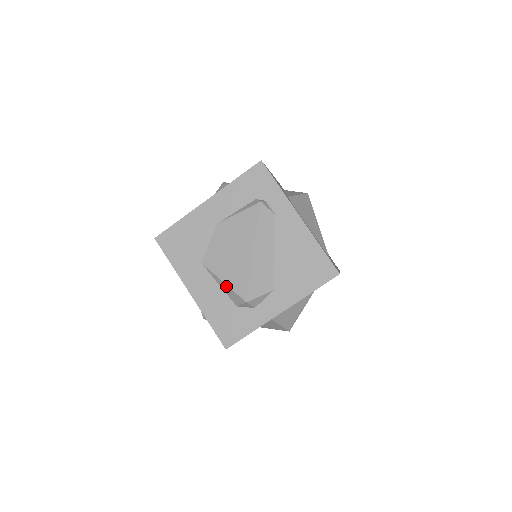
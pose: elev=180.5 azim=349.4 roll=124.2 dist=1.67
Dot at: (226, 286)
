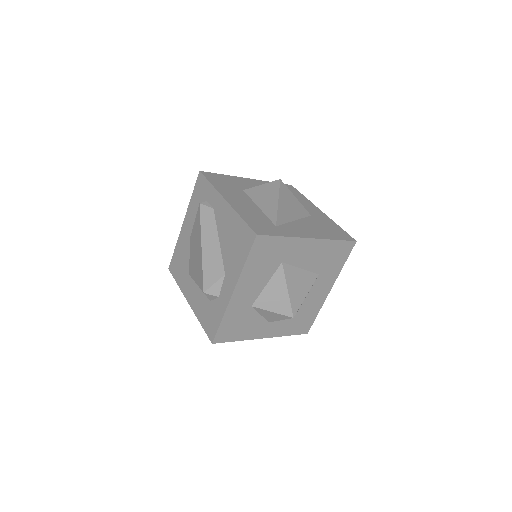
Dot at: occluded
